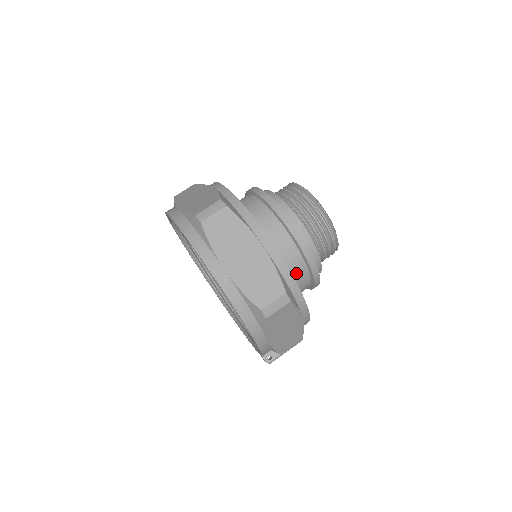
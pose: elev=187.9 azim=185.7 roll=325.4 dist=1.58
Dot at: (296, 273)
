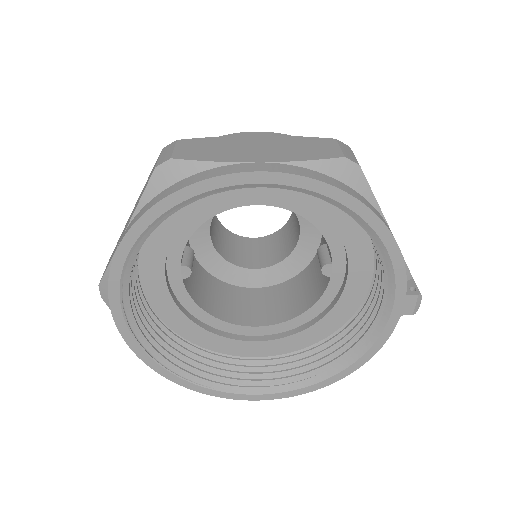
Dot at: occluded
